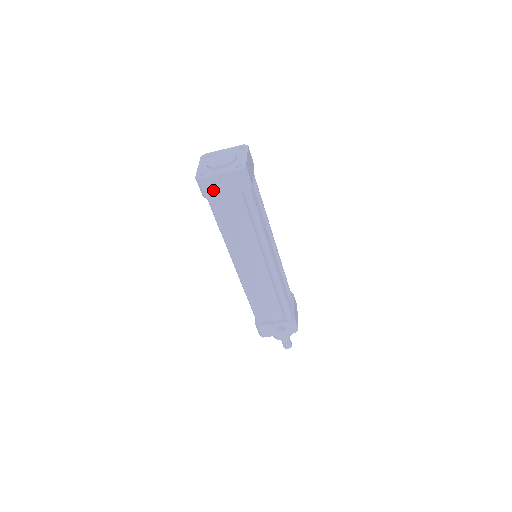
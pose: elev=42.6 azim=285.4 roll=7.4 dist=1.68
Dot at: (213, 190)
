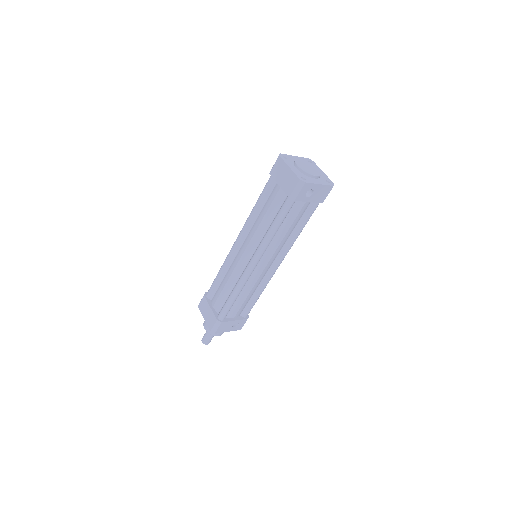
Dot at: (304, 195)
